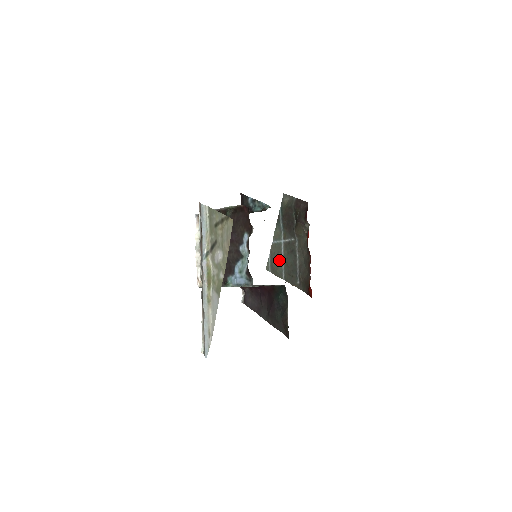
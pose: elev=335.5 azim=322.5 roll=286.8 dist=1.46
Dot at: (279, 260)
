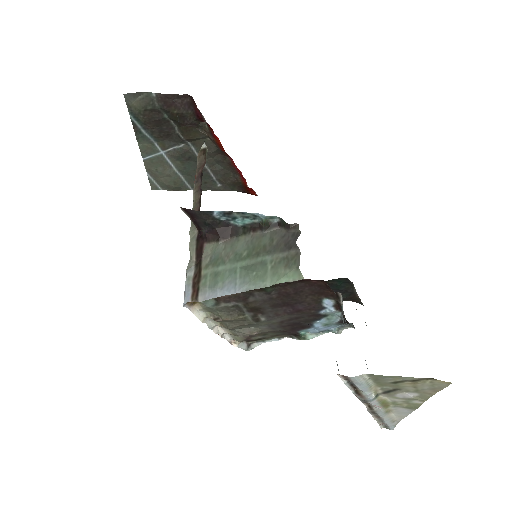
Dot at: (172, 175)
